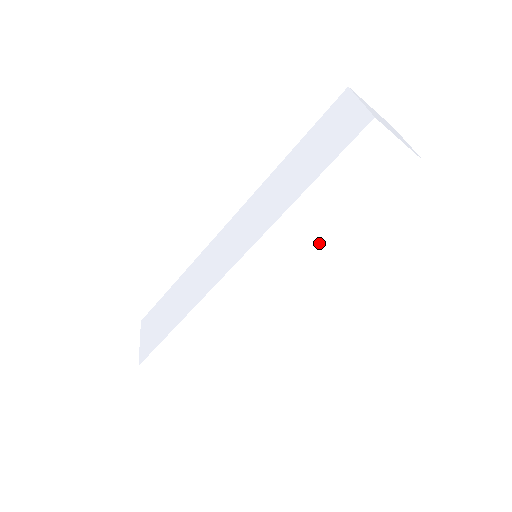
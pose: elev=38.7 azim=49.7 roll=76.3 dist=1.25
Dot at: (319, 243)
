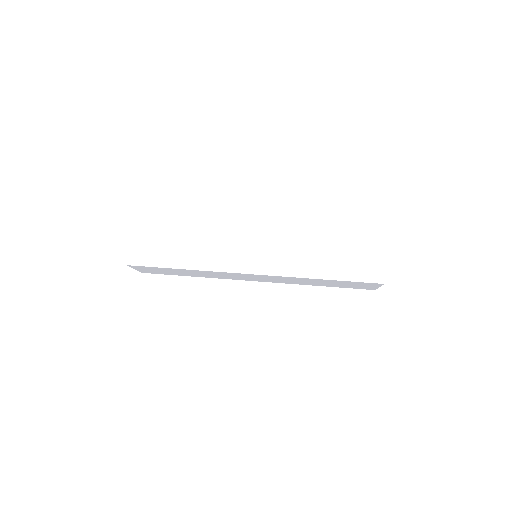
Dot at: (298, 283)
